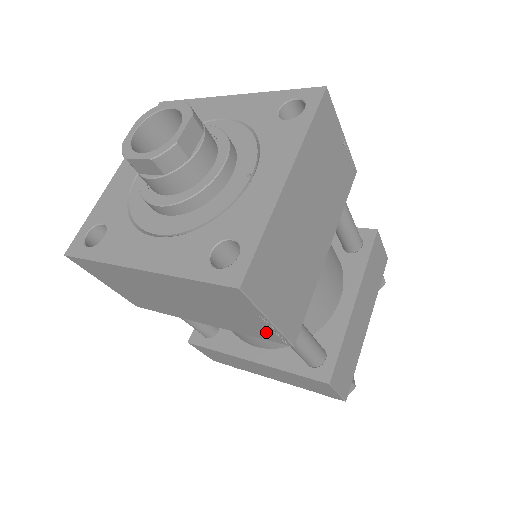
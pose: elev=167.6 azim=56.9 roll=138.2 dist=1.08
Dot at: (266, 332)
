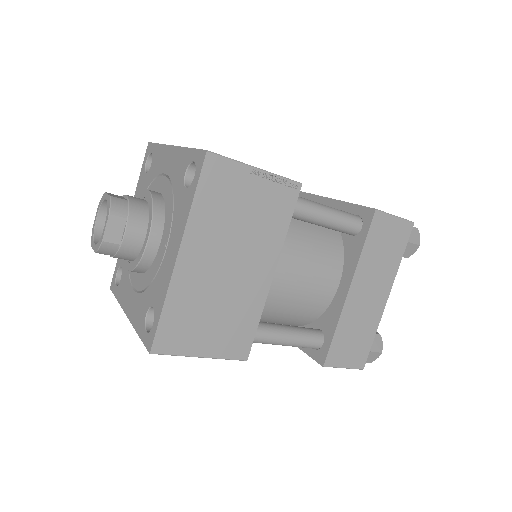
Dot at: occluded
